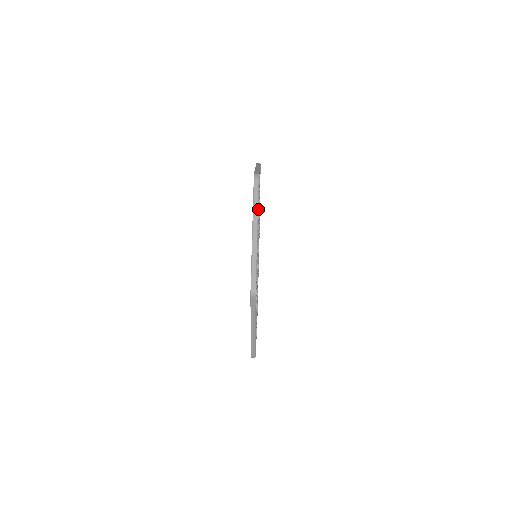
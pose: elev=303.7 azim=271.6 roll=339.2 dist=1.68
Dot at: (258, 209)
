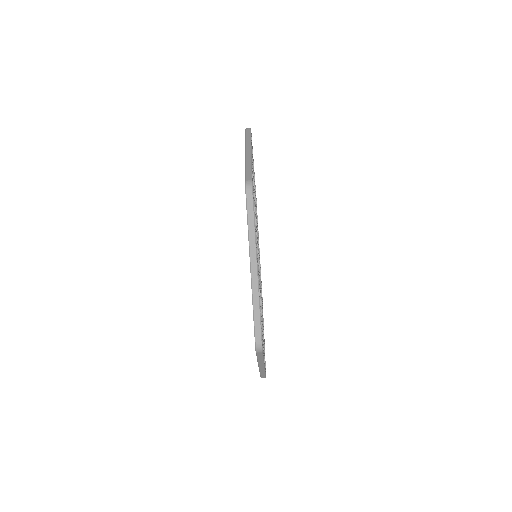
Dot at: (255, 227)
